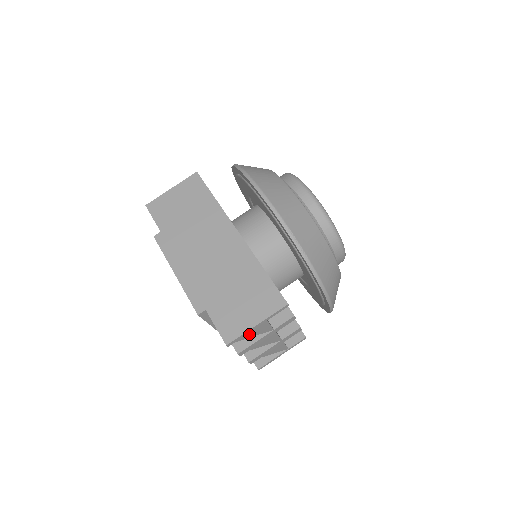
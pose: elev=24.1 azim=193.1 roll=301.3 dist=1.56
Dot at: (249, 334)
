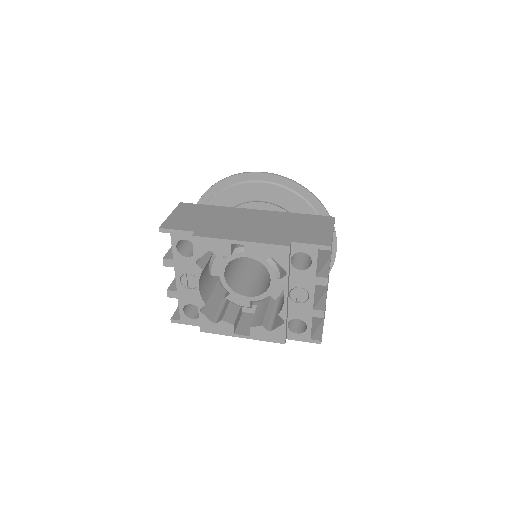
Dot at: (324, 259)
